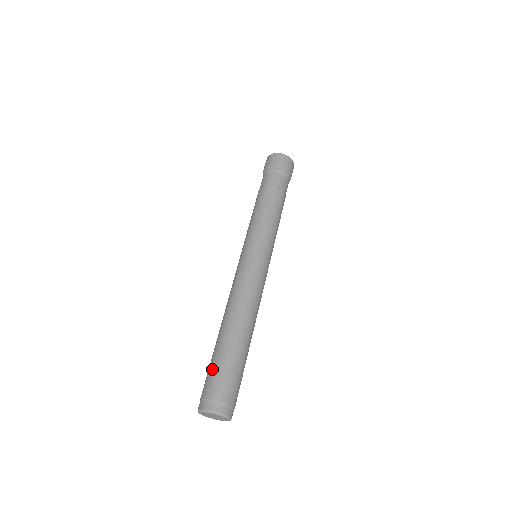
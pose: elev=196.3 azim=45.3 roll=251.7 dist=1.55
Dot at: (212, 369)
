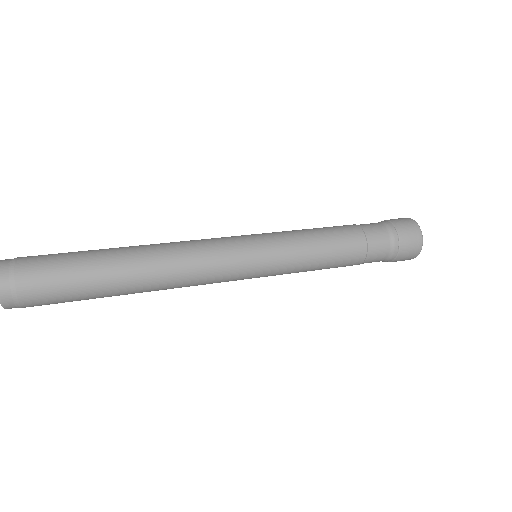
Dot at: occluded
